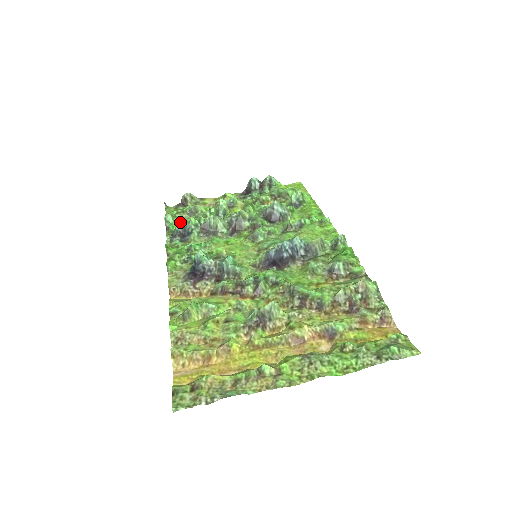
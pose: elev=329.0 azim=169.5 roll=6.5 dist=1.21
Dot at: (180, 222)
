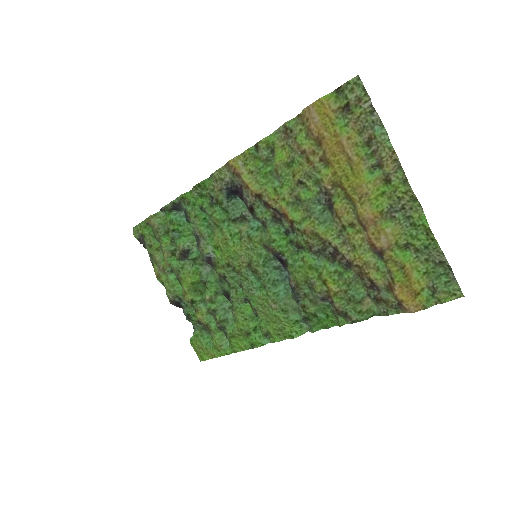
Dot at: (167, 224)
